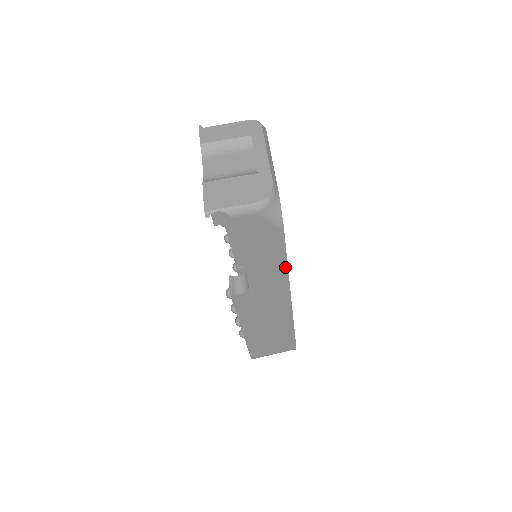
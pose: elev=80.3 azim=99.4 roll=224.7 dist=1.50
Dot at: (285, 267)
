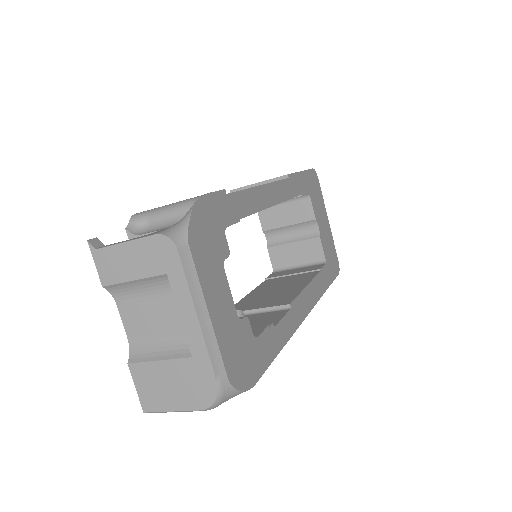
Dot at: (281, 346)
